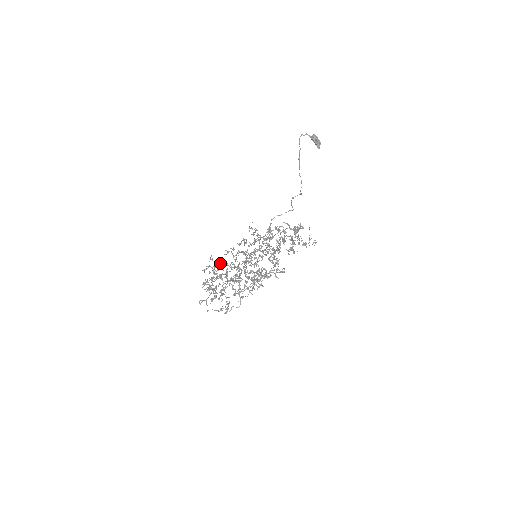
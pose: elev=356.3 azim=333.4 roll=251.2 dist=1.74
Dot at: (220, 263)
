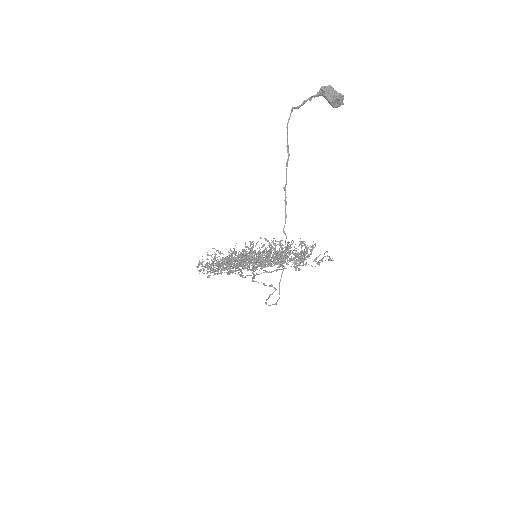
Dot at: occluded
